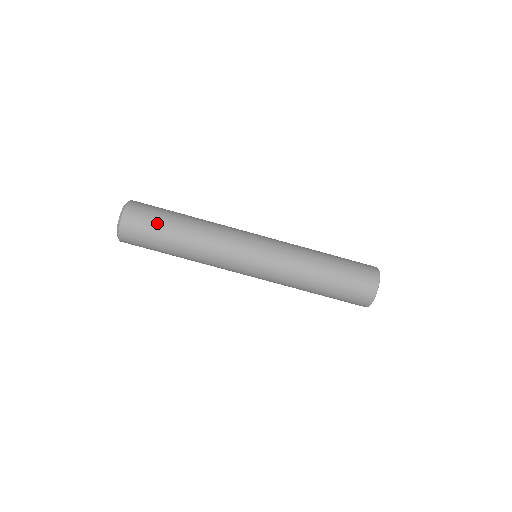
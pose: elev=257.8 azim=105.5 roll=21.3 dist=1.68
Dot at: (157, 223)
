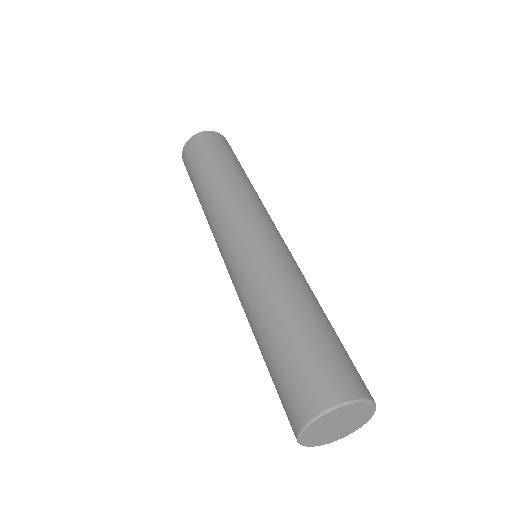
Dot at: (212, 152)
